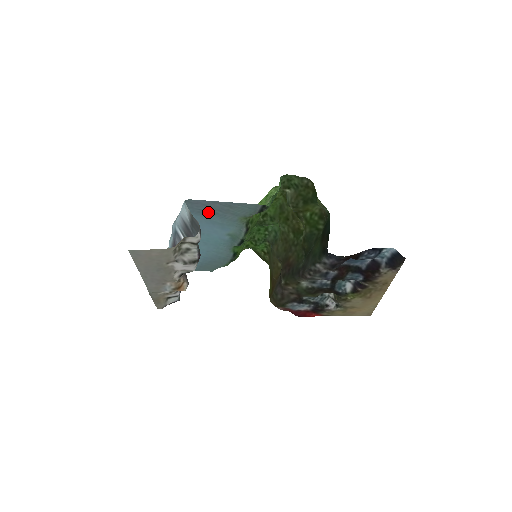
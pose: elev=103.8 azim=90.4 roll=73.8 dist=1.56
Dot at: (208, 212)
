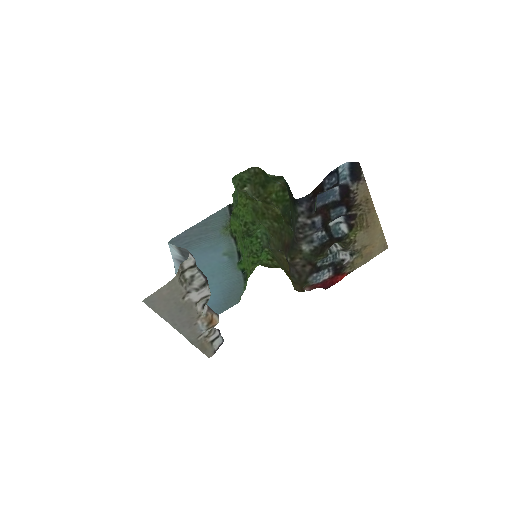
Dot at: (193, 242)
